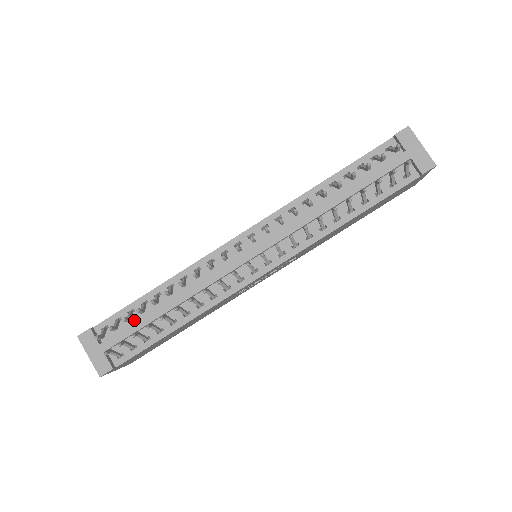
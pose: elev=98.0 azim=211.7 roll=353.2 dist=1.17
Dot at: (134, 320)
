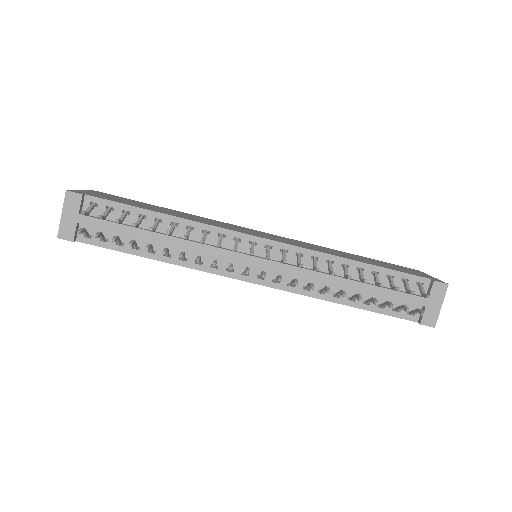
Dot at: occluded
